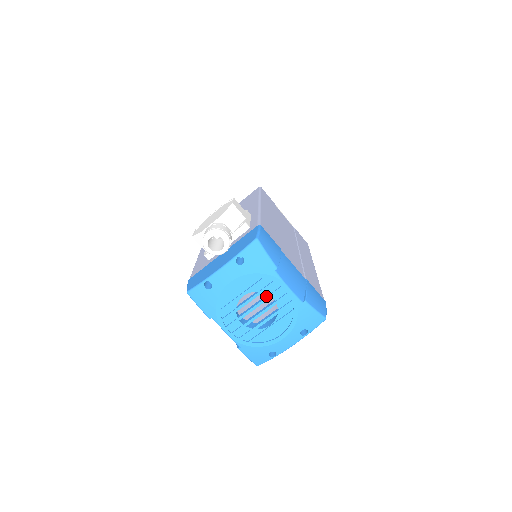
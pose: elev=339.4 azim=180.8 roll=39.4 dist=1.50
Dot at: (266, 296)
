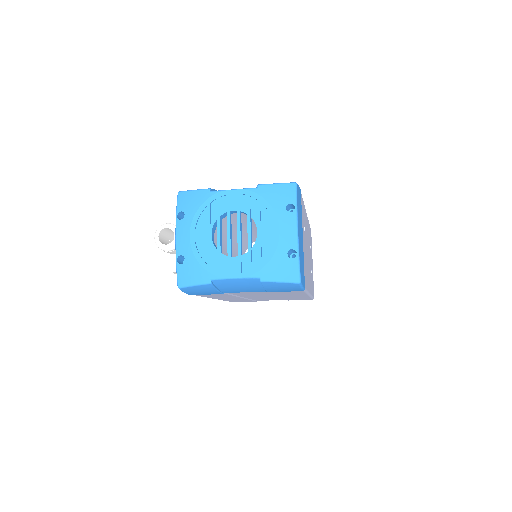
Dot at: (227, 216)
